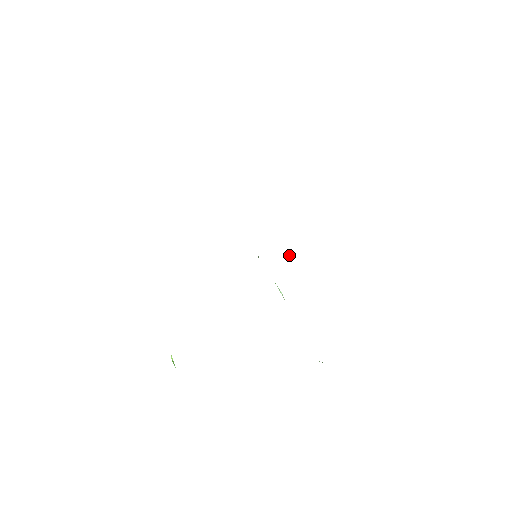
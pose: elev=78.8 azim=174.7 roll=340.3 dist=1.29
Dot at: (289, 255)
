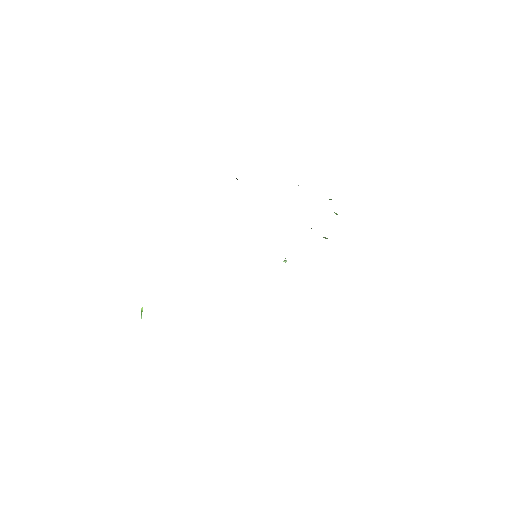
Dot at: (284, 261)
